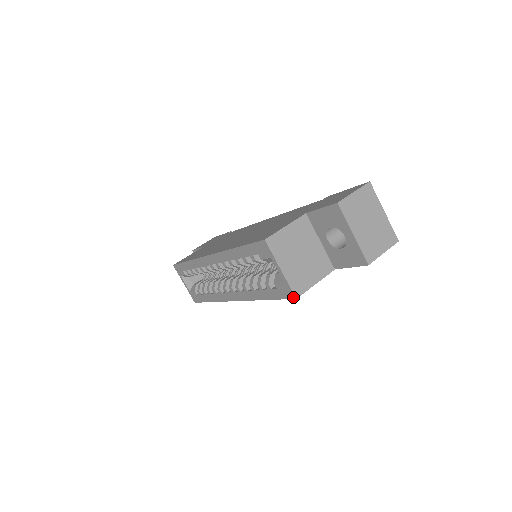
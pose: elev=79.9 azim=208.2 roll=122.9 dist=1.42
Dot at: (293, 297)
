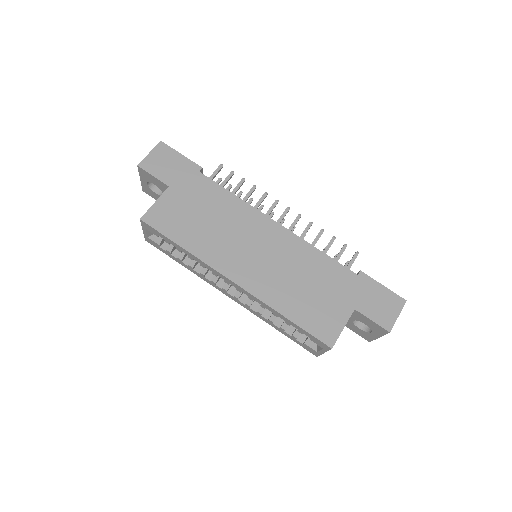
Dot at: (315, 355)
